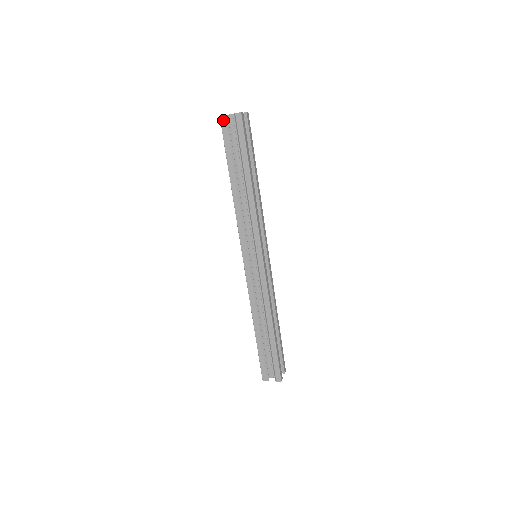
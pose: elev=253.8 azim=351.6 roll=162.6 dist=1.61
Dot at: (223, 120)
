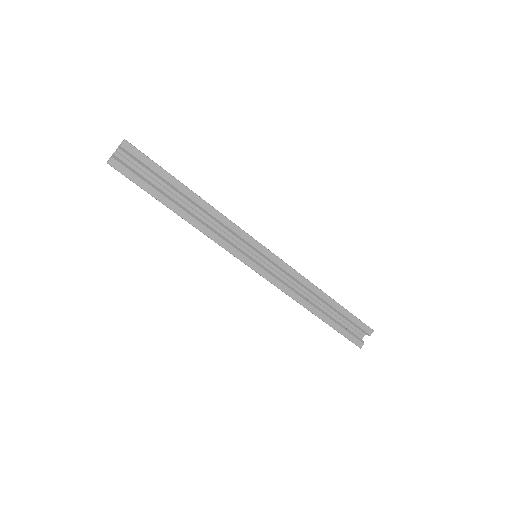
Dot at: (114, 163)
